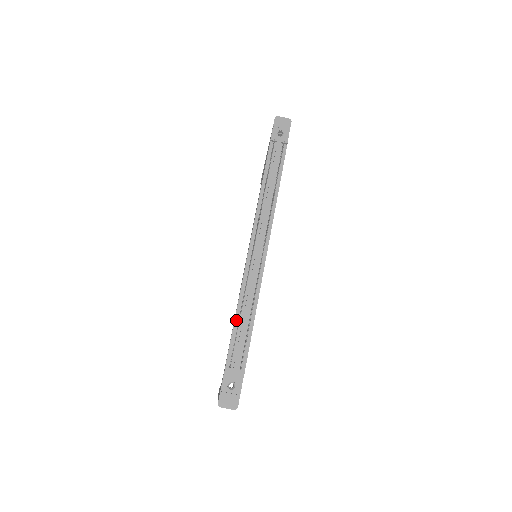
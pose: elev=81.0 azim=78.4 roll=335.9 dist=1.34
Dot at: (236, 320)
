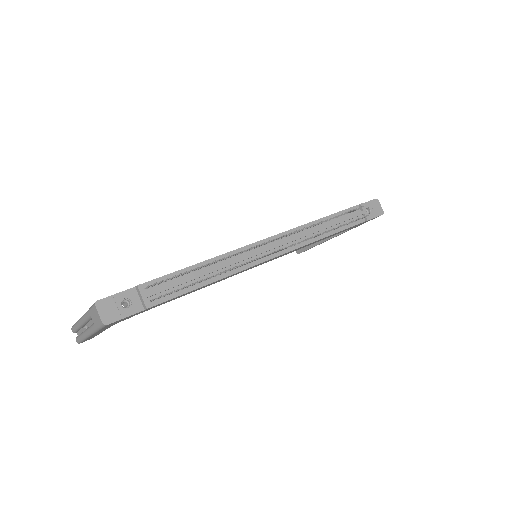
Dot at: (195, 266)
